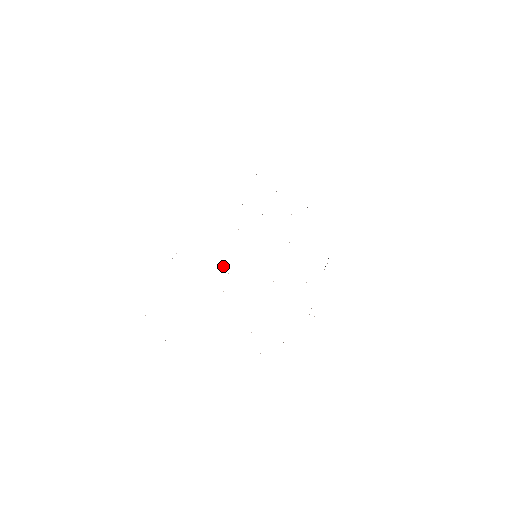
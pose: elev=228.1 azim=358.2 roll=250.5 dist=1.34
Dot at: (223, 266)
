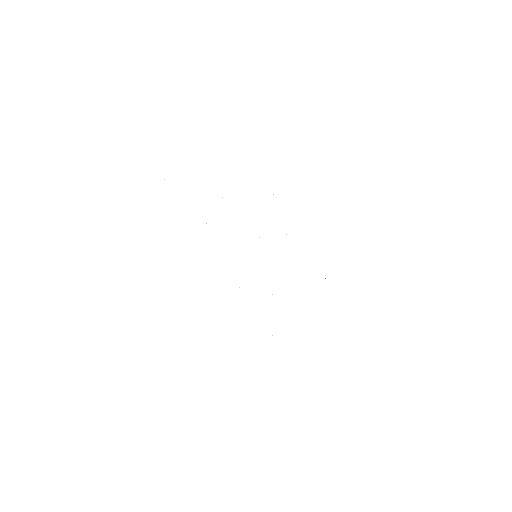
Dot at: occluded
